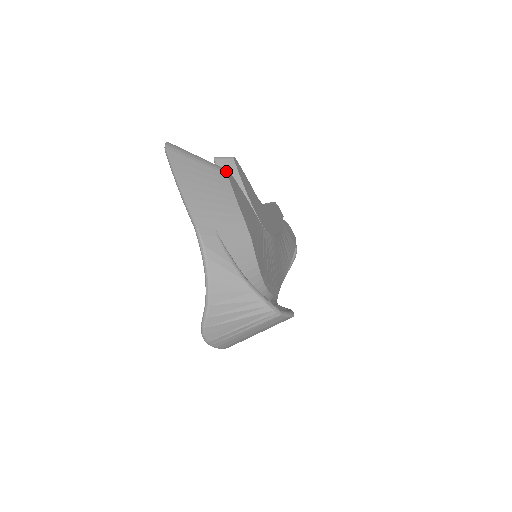
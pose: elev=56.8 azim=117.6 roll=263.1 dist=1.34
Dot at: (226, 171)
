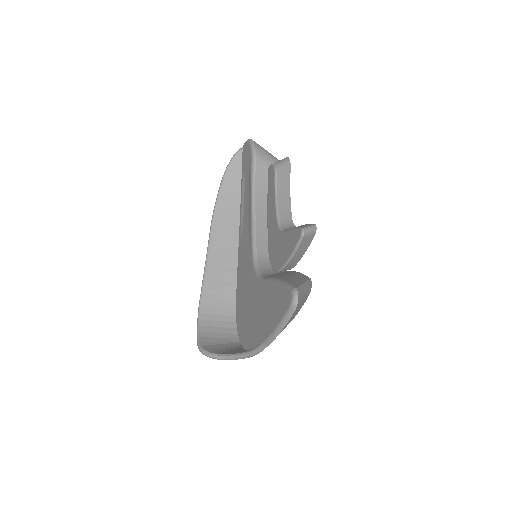
Dot at: occluded
